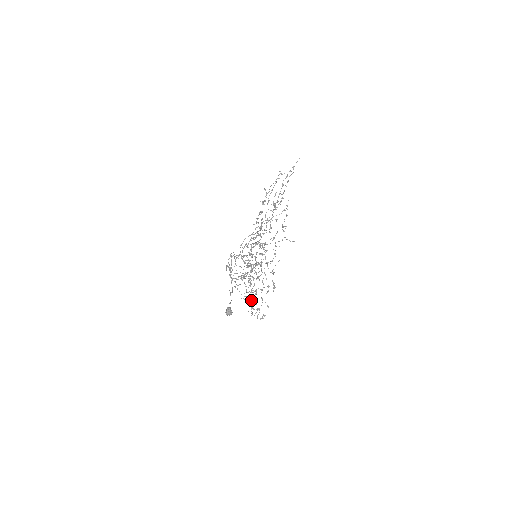
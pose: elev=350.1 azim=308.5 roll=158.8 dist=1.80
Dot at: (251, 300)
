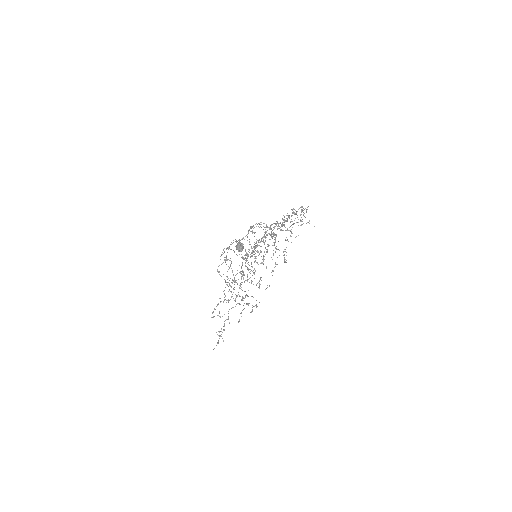
Dot at: occluded
